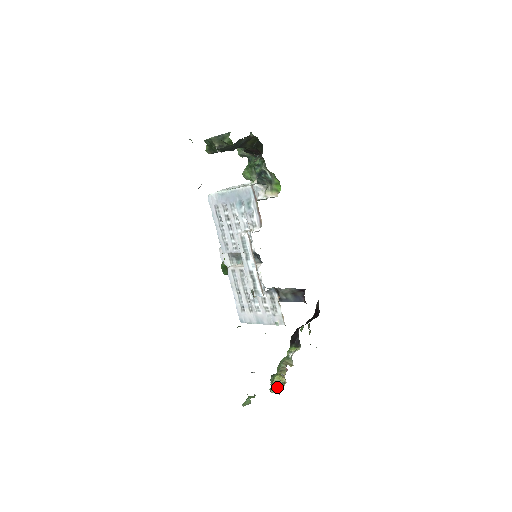
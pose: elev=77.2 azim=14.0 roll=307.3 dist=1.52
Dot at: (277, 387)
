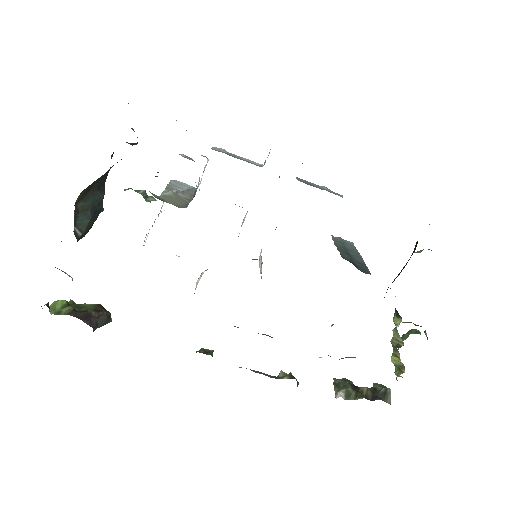
Dot at: (396, 374)
